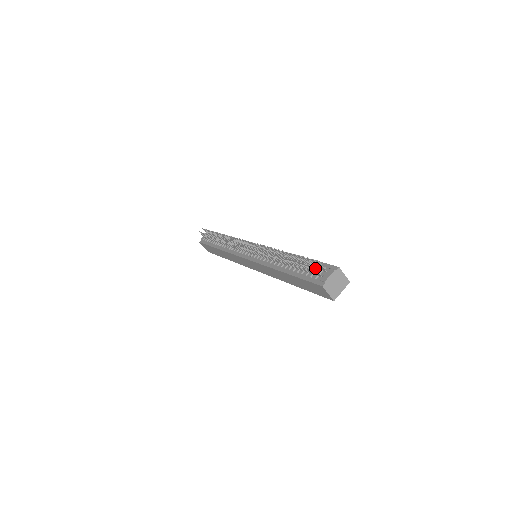
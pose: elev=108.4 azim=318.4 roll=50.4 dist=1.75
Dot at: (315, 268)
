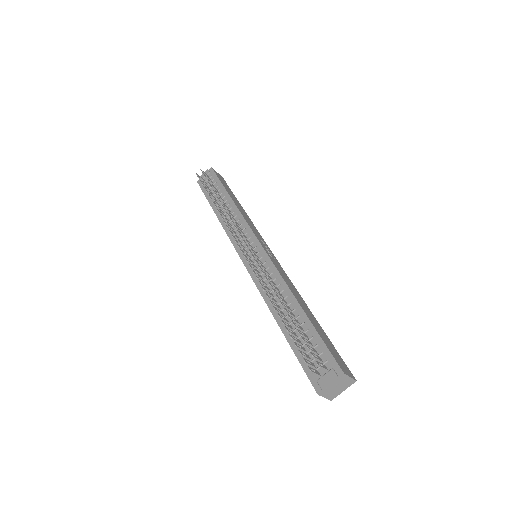
Dot at: (312, 372)
